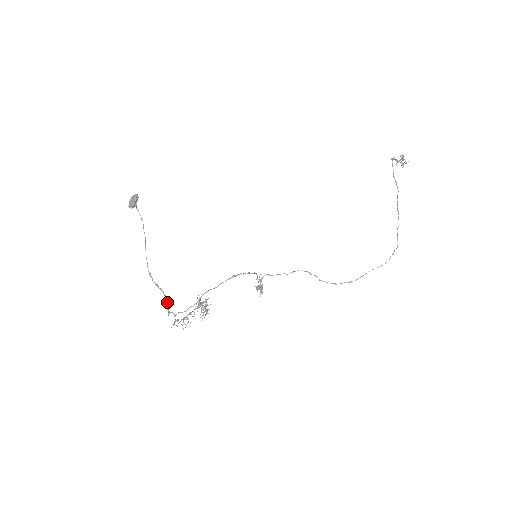
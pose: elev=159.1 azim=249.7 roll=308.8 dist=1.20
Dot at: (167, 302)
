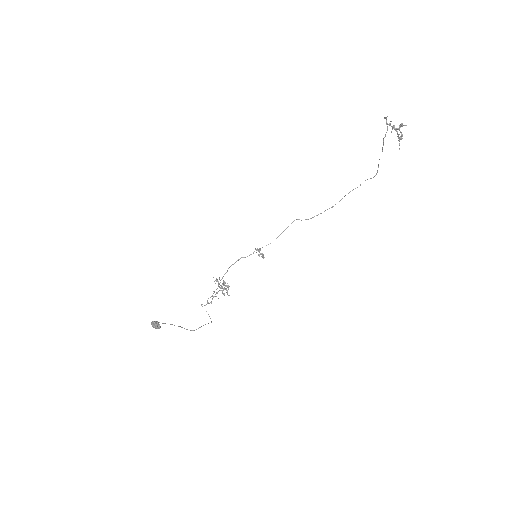
Dot at: occluded
